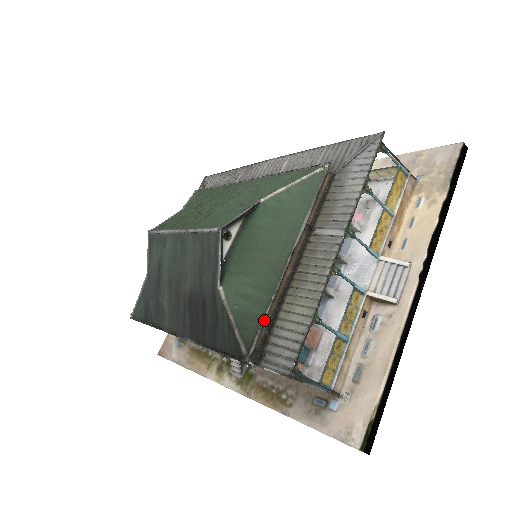
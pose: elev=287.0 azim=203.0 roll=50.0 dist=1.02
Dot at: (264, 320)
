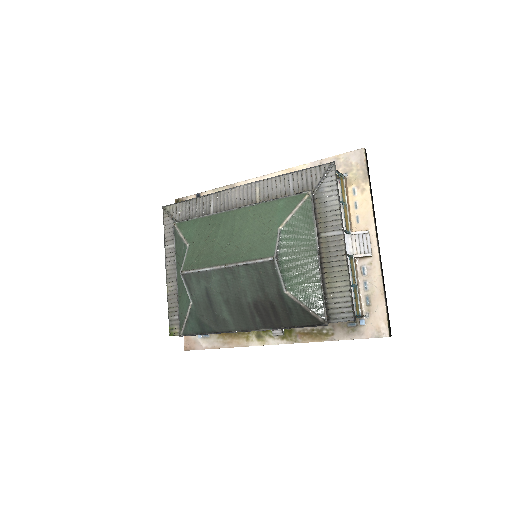
Dot at: occluded
